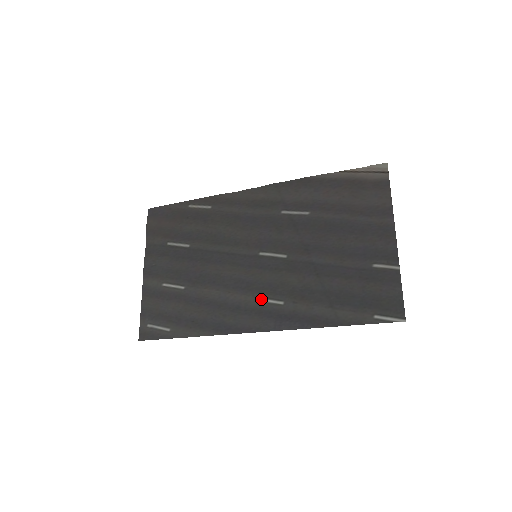
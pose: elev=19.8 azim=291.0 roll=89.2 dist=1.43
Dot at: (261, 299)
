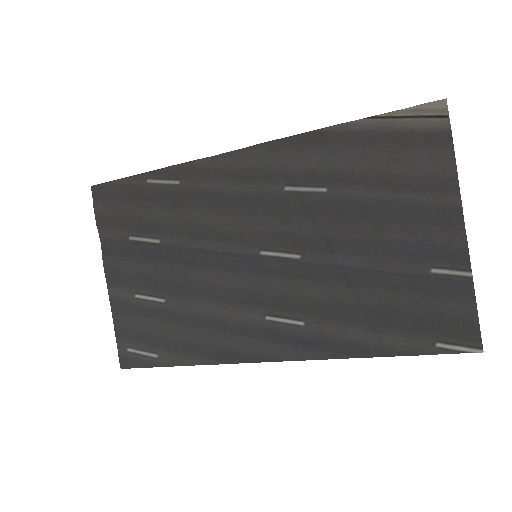
Dot at: (272, 318)
